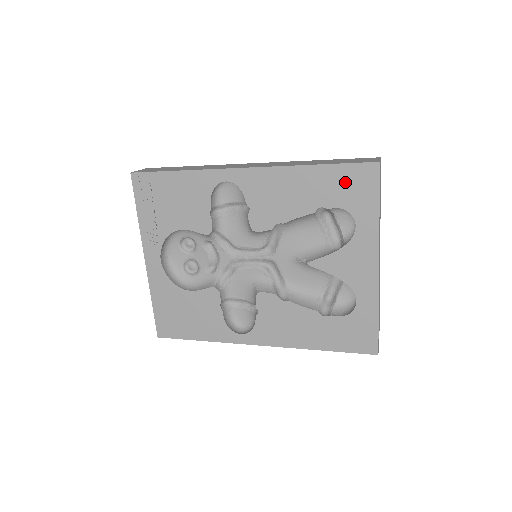
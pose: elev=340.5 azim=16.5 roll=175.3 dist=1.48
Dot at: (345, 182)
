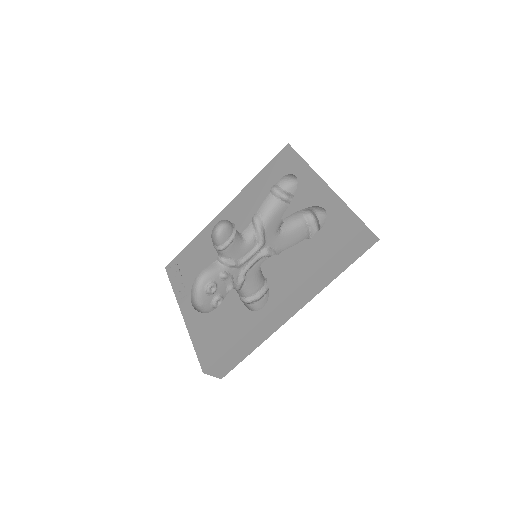
Dot at: (277, 166)
